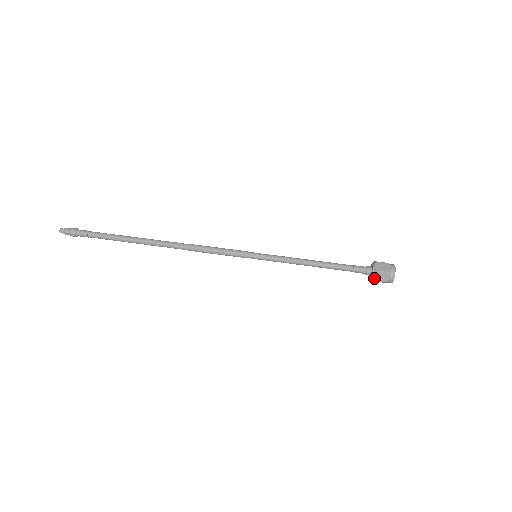
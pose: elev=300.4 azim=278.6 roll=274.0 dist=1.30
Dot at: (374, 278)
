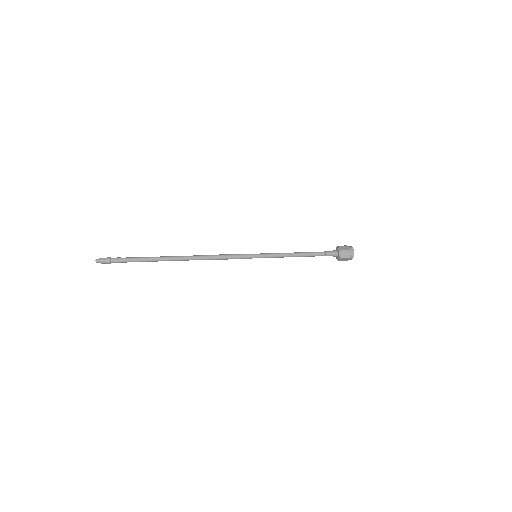
Dot at: (340, 249)
